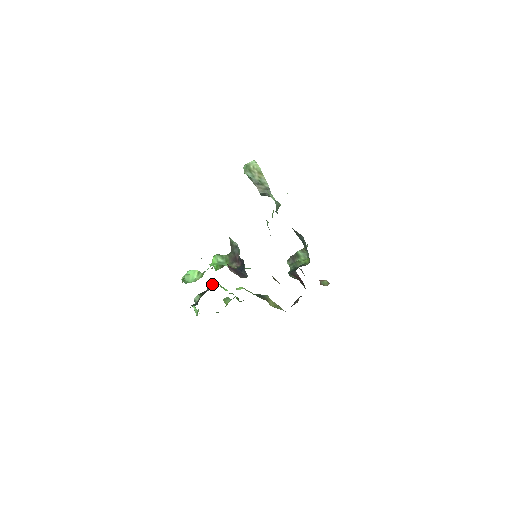
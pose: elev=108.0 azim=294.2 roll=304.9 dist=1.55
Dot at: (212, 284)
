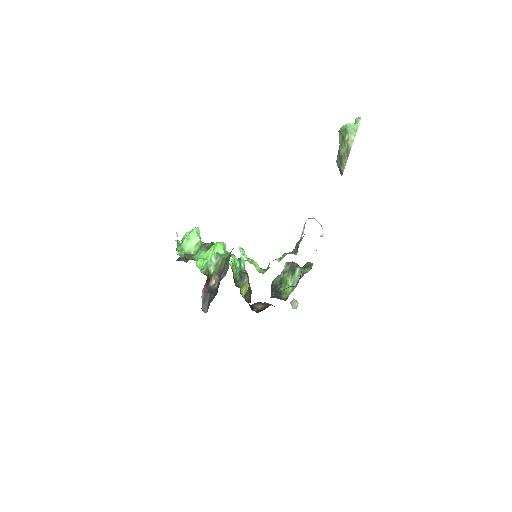
Dot at: occluded
